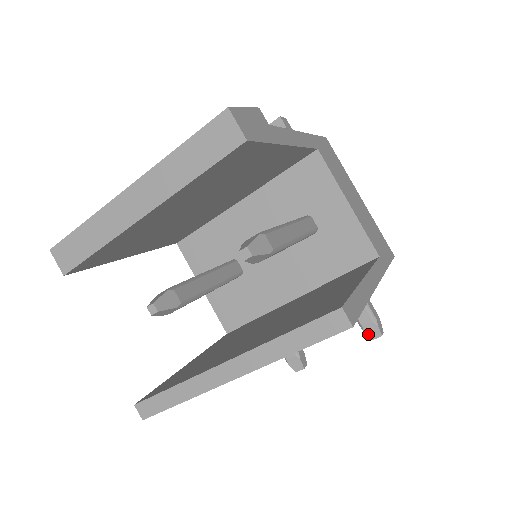
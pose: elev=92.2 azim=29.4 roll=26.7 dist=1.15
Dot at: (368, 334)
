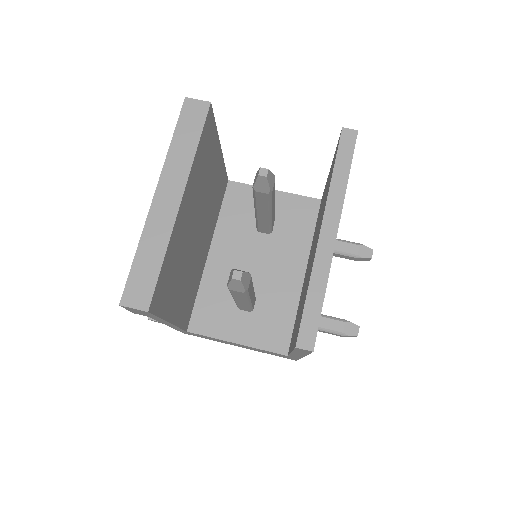
Dot at: (366, 257)
